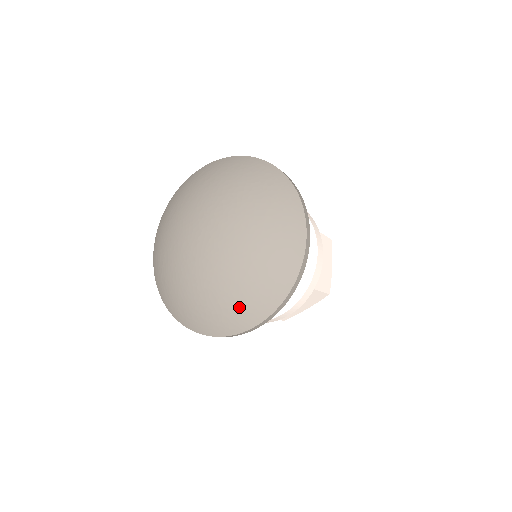
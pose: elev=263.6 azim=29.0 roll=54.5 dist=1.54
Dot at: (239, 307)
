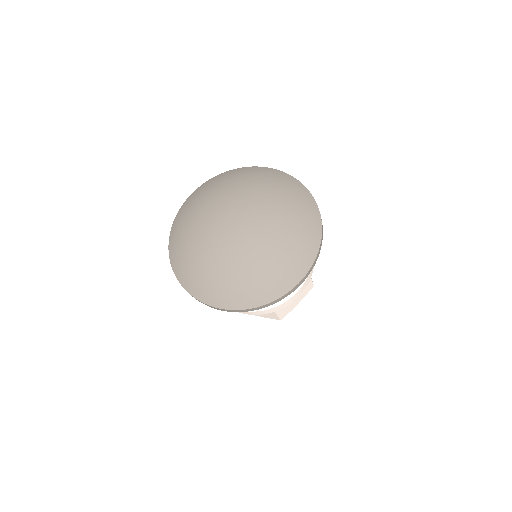
Dot at: (218, 287)
